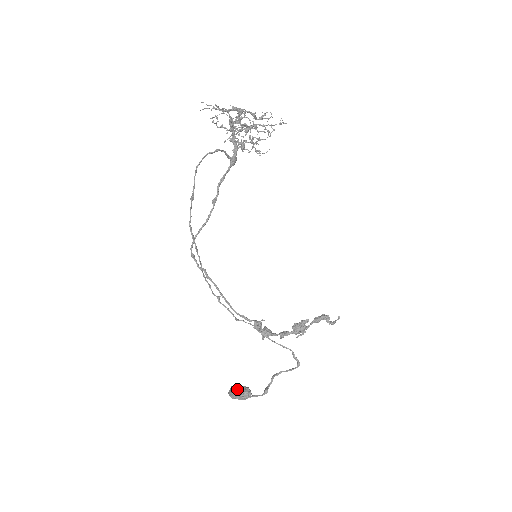
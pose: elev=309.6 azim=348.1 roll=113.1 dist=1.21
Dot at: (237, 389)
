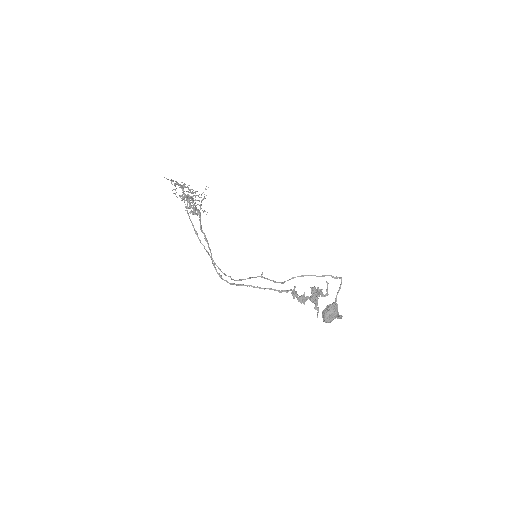
Dot at: (327, 308)
